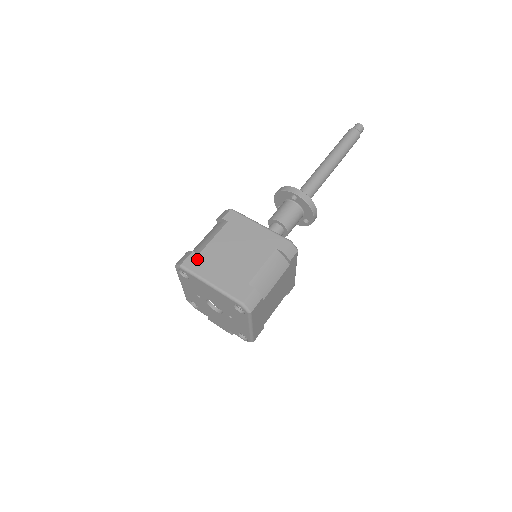
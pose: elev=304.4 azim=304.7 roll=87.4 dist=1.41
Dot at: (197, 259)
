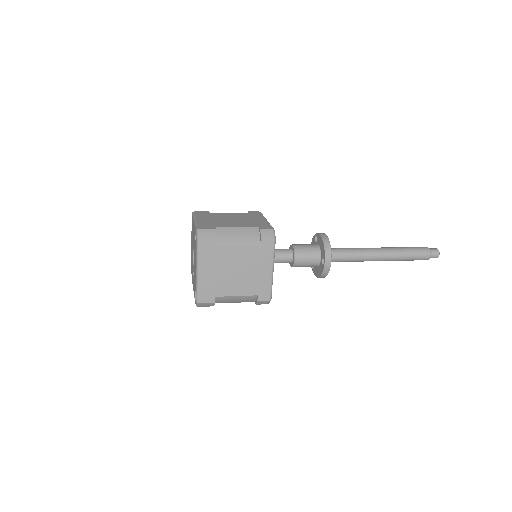
Dot at: (212, 248)
